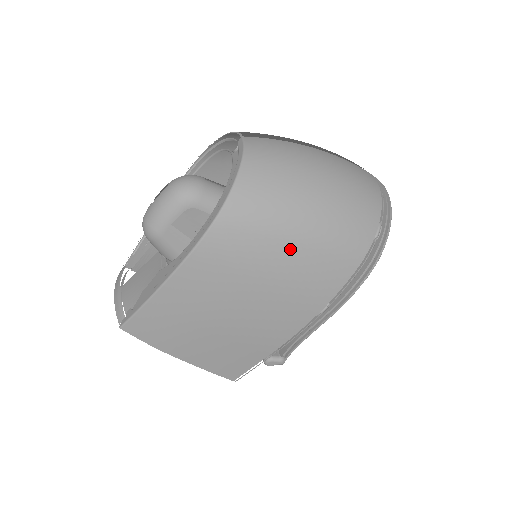
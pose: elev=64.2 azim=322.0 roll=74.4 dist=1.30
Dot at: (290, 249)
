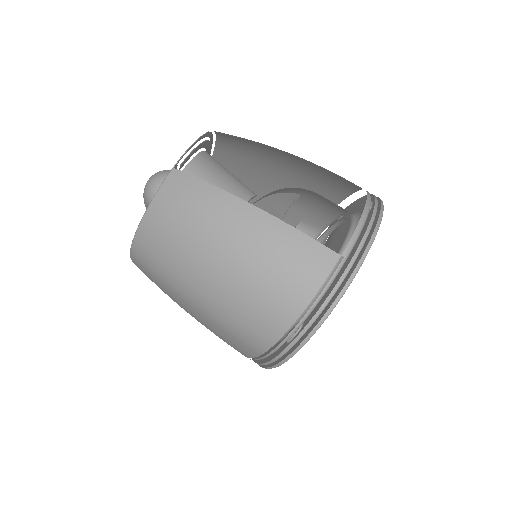
Dot at: (189, 305)
